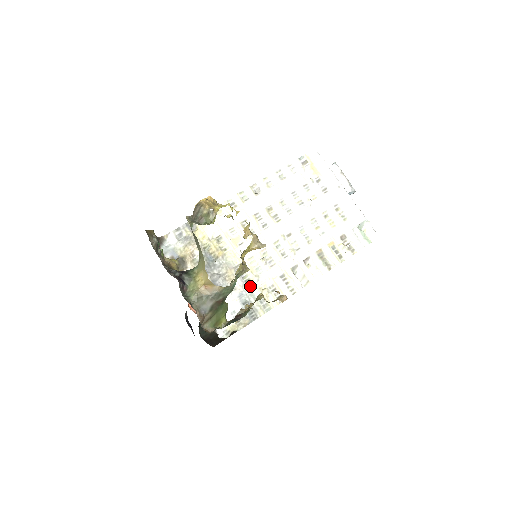
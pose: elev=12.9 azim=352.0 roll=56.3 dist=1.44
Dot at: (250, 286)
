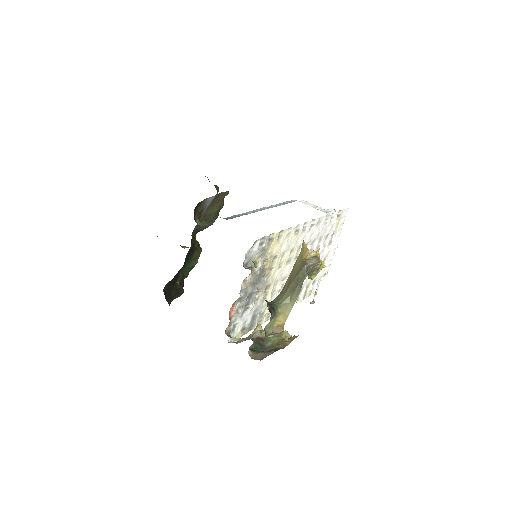
Dot at: (264, 304)
